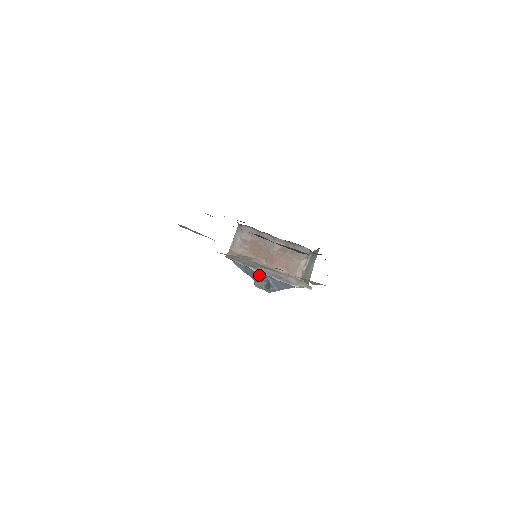
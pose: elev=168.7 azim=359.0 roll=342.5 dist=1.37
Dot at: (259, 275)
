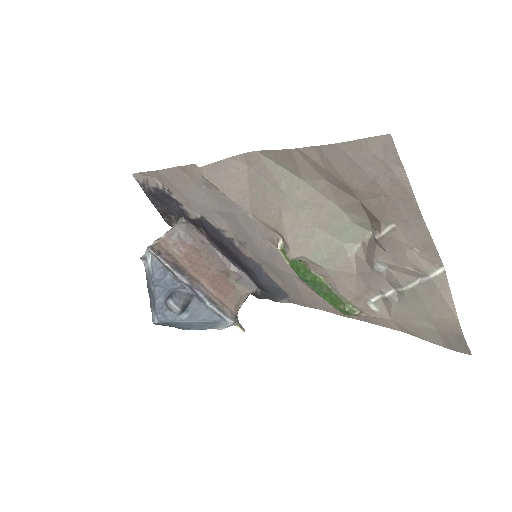
Dot at: (182, 290)
